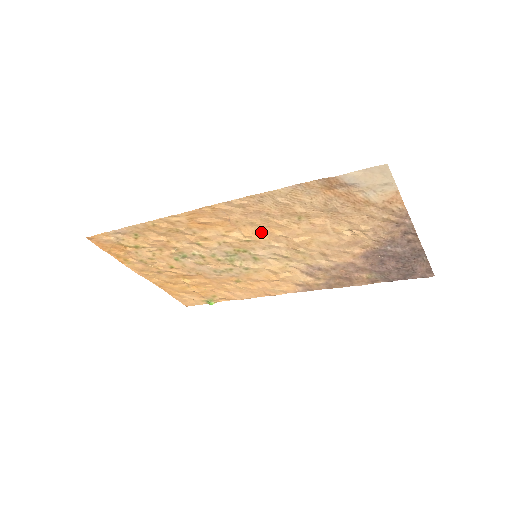
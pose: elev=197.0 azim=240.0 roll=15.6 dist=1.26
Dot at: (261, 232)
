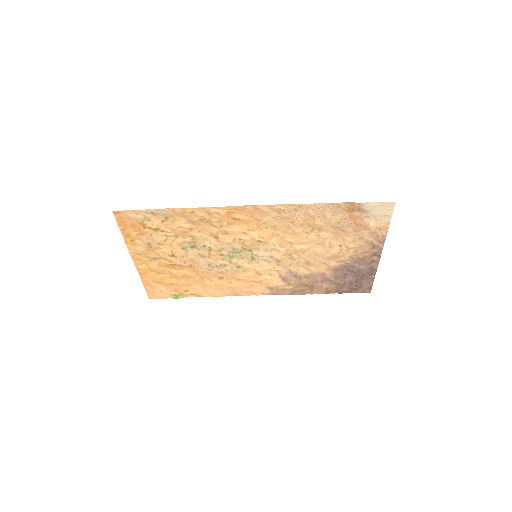
Dot at: (275, 236)
